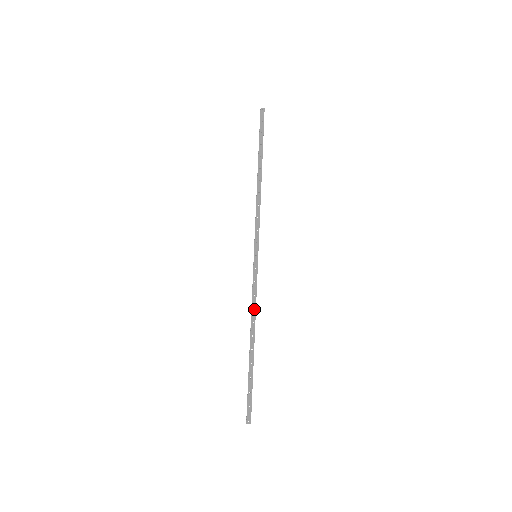
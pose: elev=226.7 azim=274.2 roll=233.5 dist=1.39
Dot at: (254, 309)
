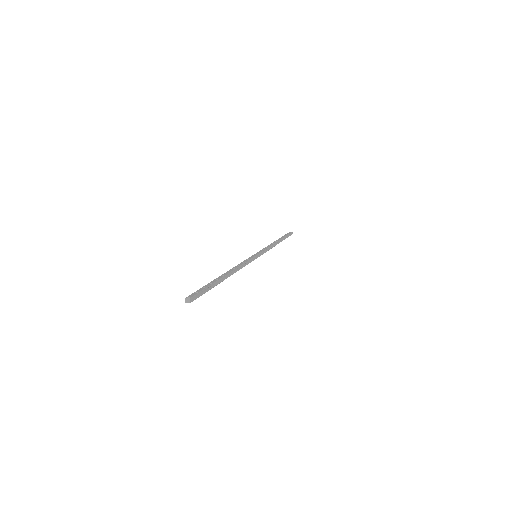
Dot at: (270, 248)
